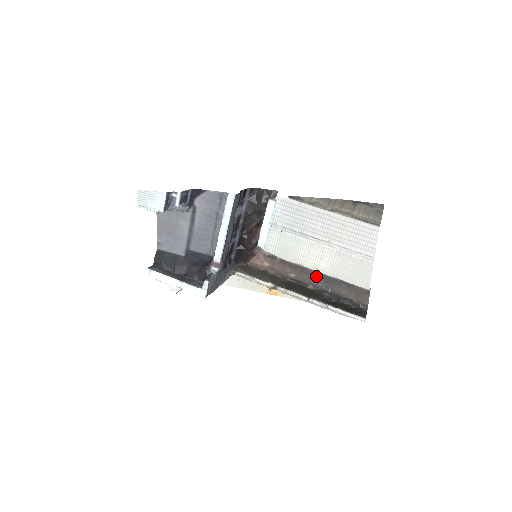
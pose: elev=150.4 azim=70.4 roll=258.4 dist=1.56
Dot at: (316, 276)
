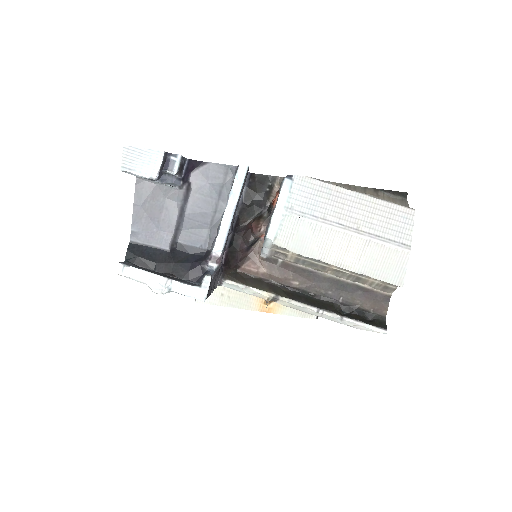
Dot at: (326, 282)
